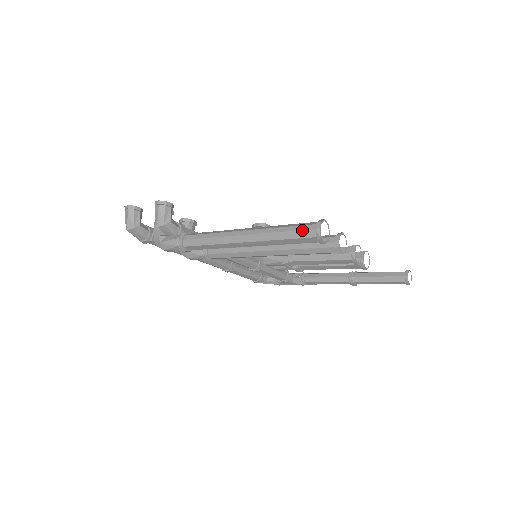
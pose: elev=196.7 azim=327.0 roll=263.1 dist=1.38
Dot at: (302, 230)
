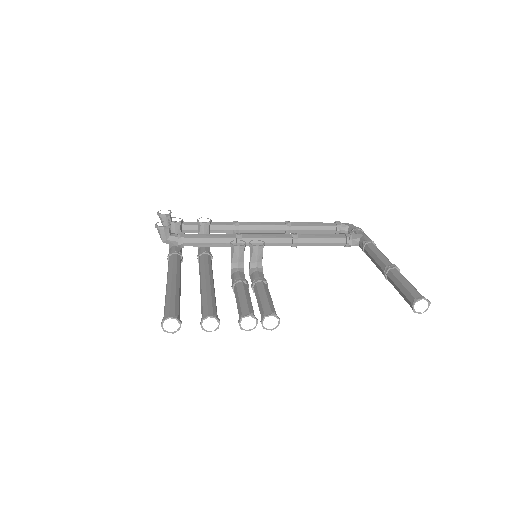
Dot at: occluded
